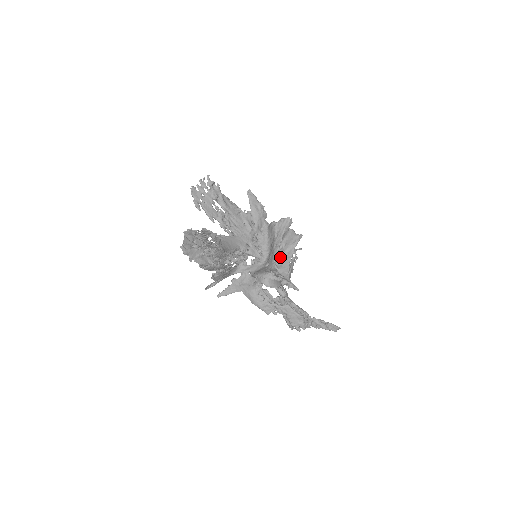
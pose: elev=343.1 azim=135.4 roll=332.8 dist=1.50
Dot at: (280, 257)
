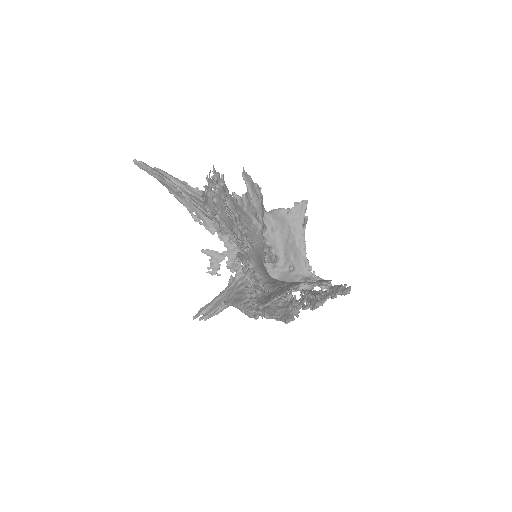
Dot at: occluded
